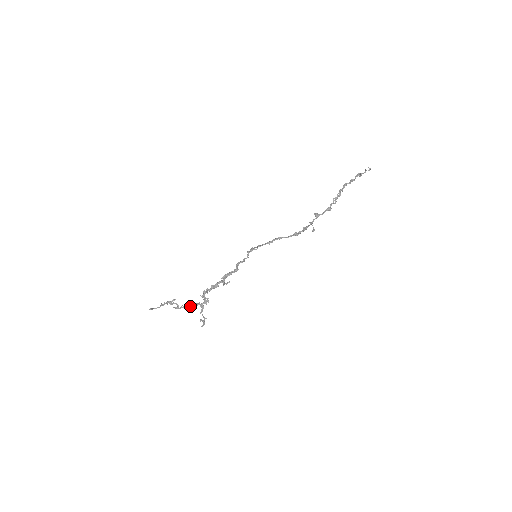
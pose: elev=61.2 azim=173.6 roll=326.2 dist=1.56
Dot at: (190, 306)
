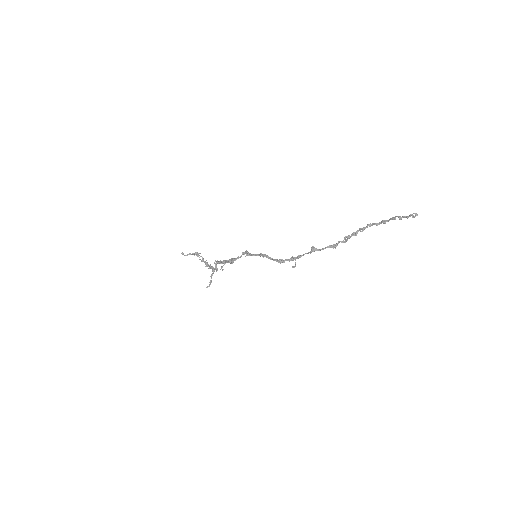
Dot at: (207, 265)
